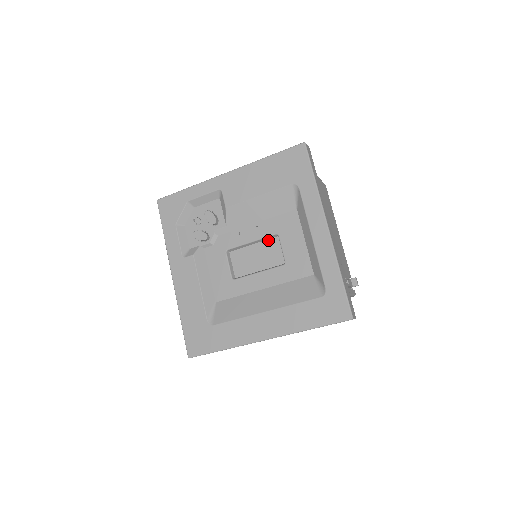
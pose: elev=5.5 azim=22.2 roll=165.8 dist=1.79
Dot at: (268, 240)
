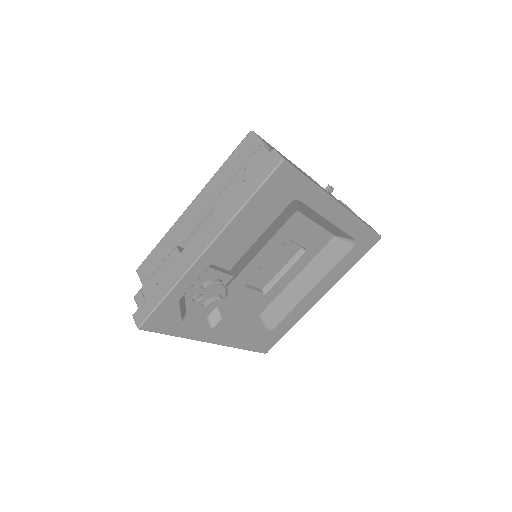
Dot at: occluded
